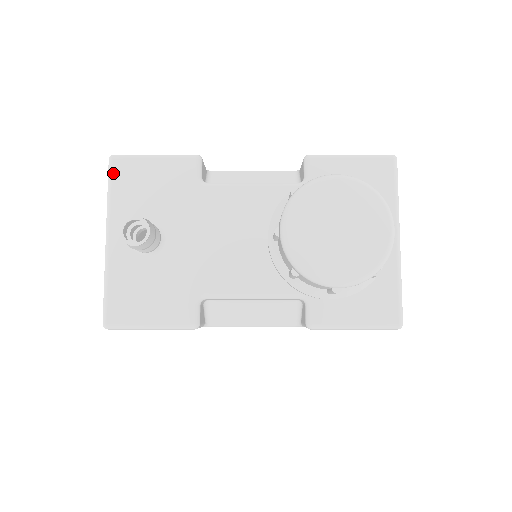
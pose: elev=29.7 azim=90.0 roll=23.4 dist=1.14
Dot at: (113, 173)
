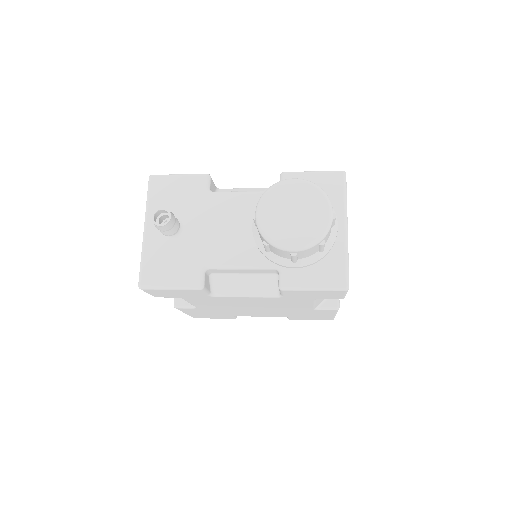
Dot at: (151, 186)
